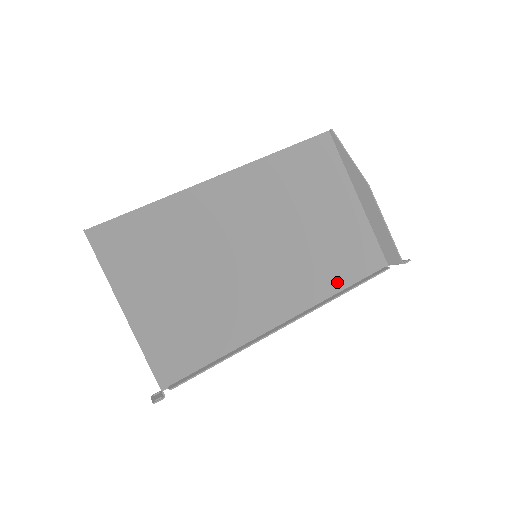
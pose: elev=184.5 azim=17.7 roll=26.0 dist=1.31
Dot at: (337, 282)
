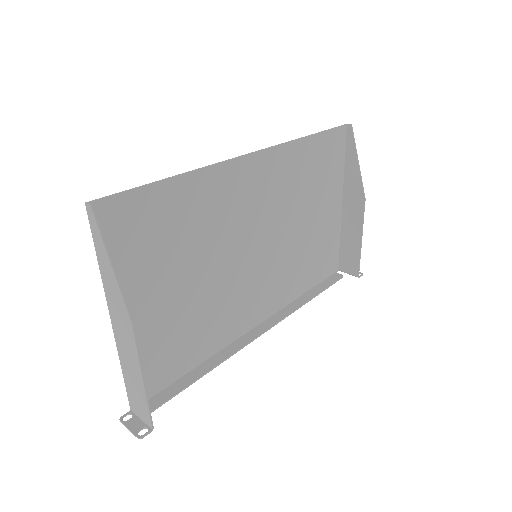
Dot at: (303, 285)
